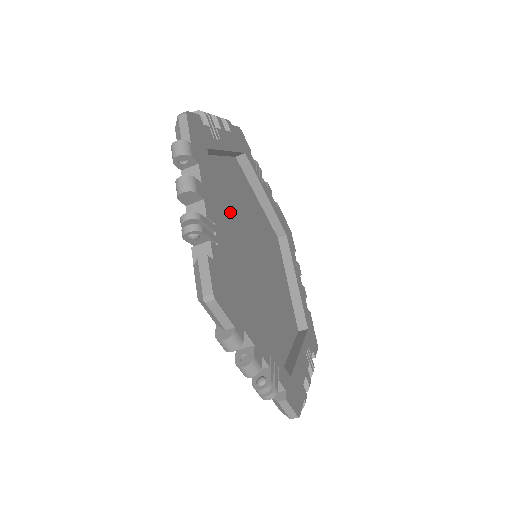
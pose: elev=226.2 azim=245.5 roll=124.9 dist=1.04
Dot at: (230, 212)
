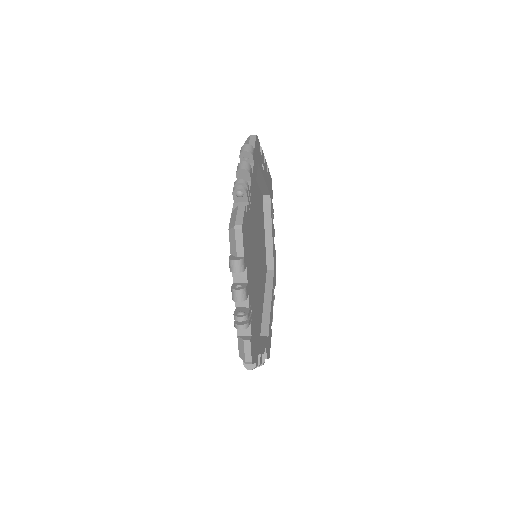
Dot at: occluded
